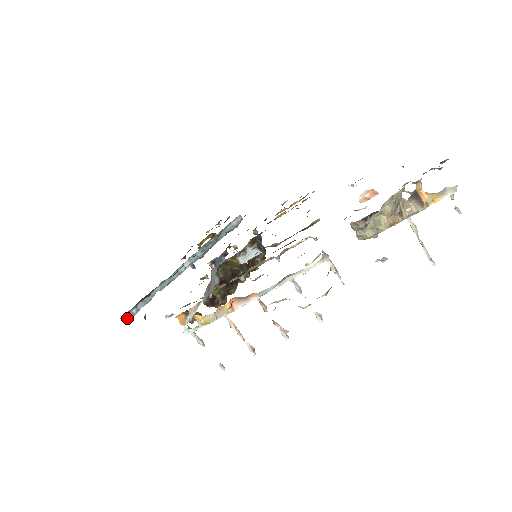
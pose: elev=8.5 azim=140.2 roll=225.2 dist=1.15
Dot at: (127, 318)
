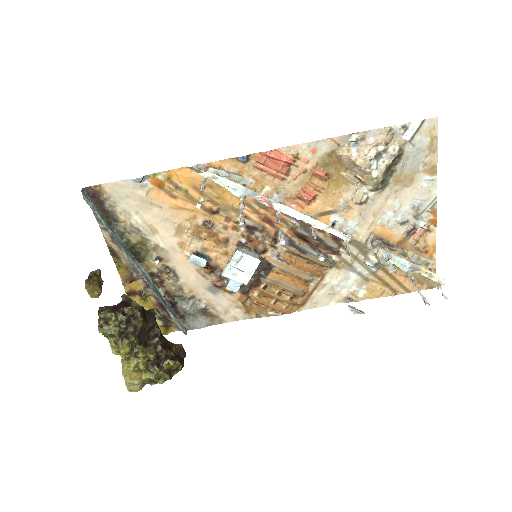
Dot at: (85, 195)
